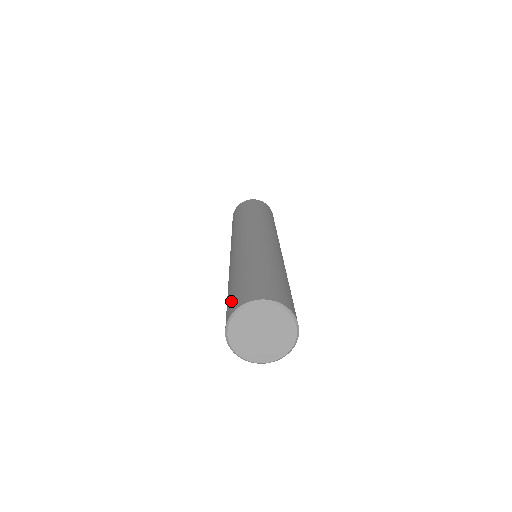
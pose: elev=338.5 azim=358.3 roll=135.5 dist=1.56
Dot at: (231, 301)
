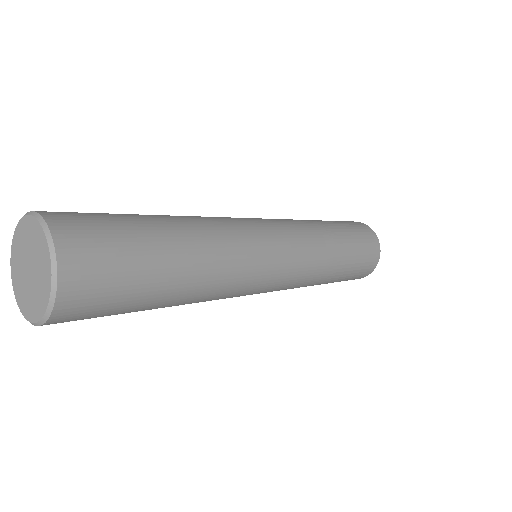
Dot at: occluded
